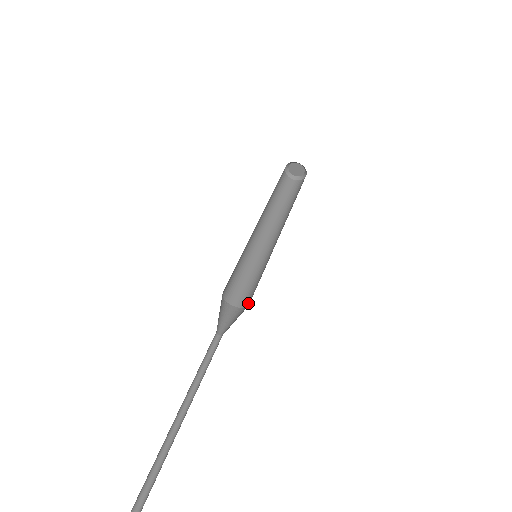
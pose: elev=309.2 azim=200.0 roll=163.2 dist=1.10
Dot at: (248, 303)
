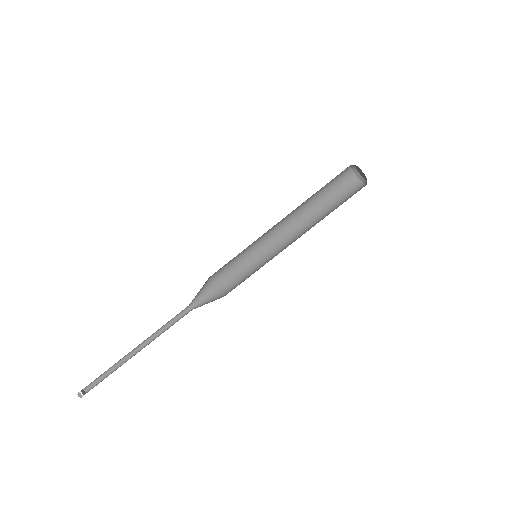
Dot at: occluded
